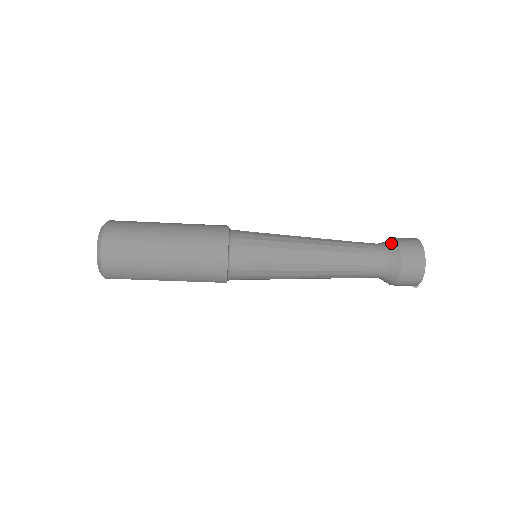
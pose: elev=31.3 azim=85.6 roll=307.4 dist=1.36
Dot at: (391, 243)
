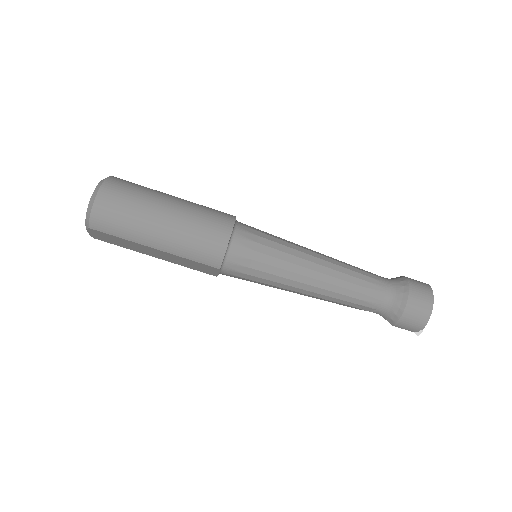
Dot at: (398, 277)
